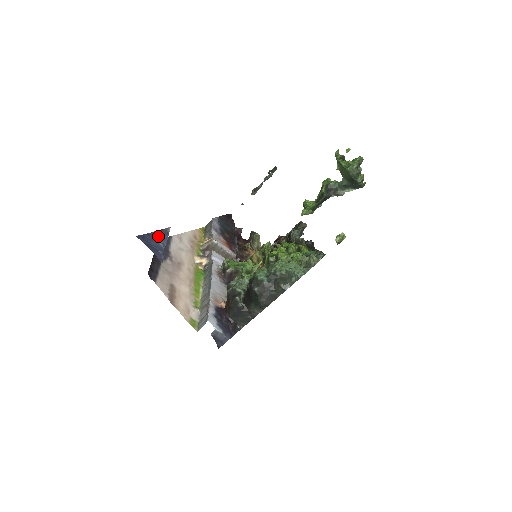
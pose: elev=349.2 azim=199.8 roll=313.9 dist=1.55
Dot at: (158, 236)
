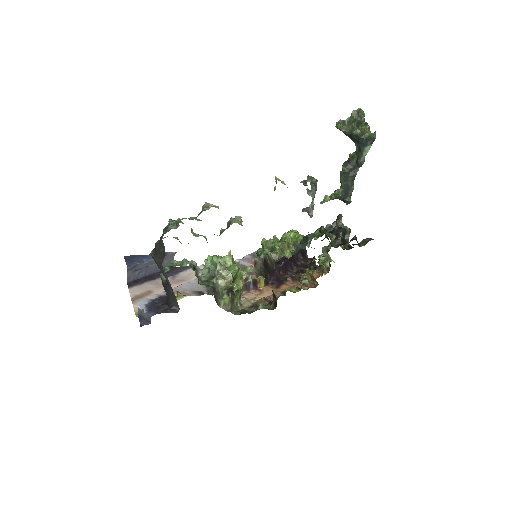
Dot at: (150, 256)
